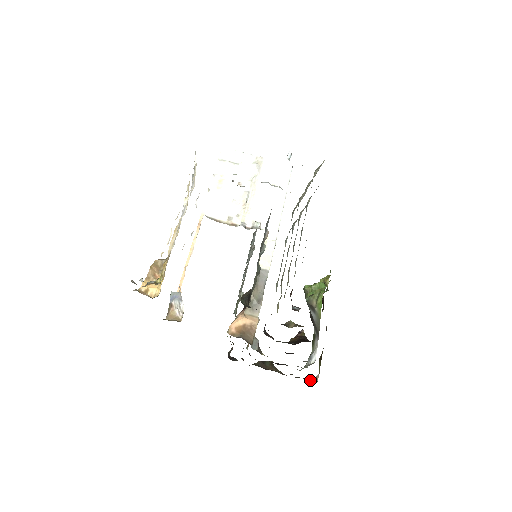
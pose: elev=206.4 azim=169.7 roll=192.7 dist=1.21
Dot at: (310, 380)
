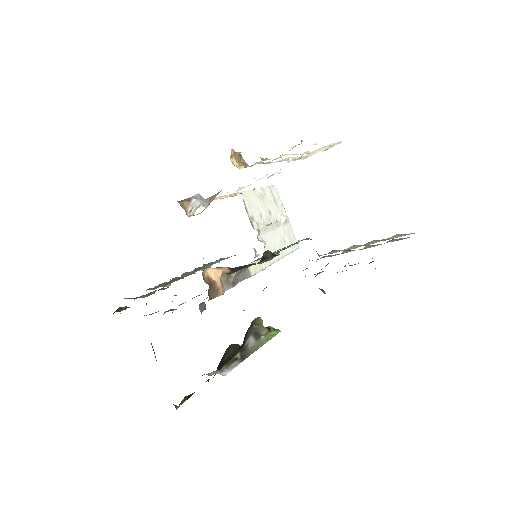
Dot at: occluded
